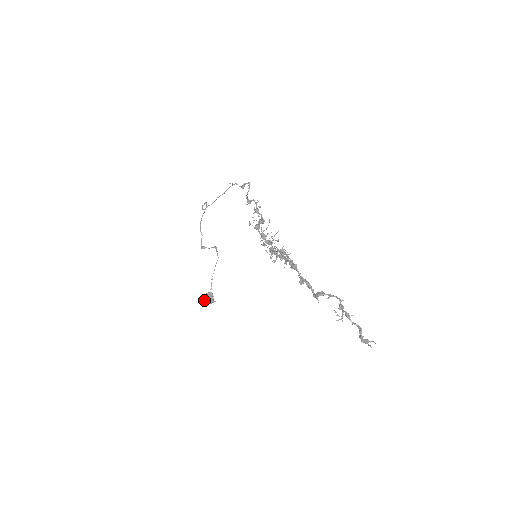
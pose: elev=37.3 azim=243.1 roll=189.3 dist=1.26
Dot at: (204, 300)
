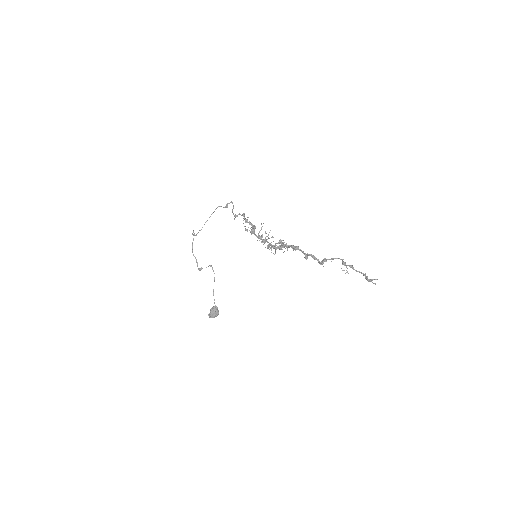
Dot at: (211, 314)
